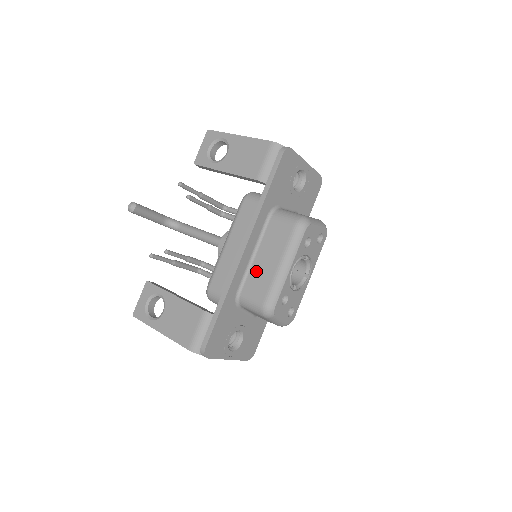
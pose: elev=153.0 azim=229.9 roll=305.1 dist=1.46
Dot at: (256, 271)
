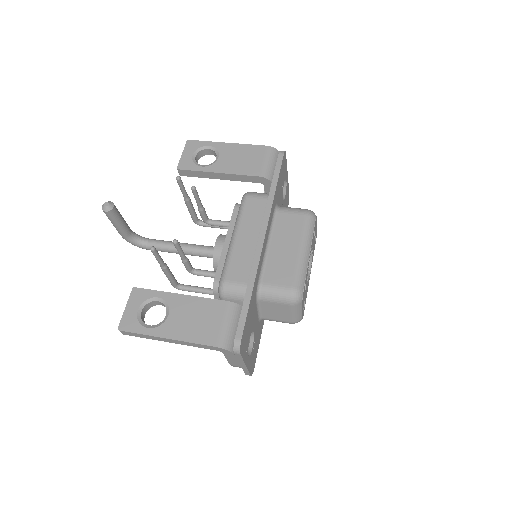
Dot at: (275, 259)
